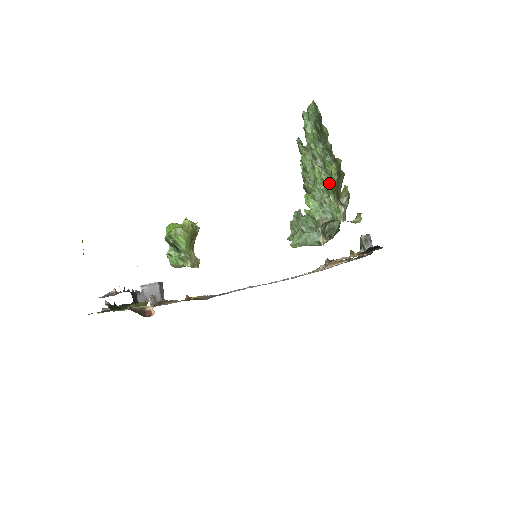
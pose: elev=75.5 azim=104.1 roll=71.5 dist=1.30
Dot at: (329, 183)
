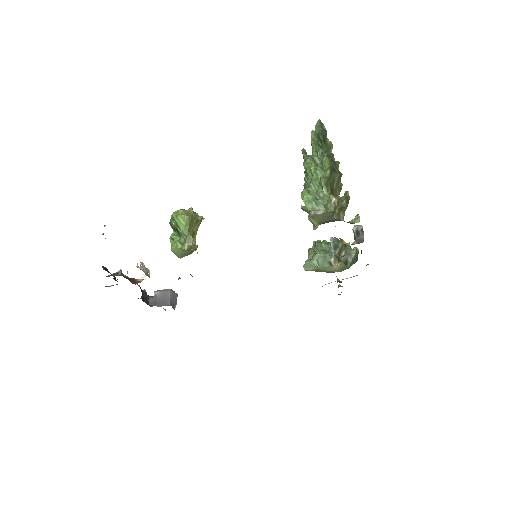
Dot at: (322, 176)
